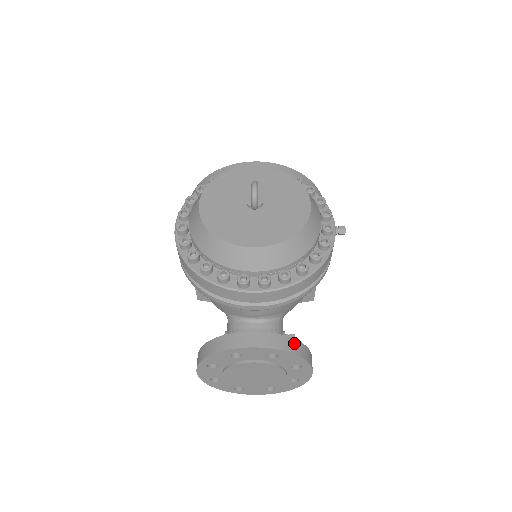
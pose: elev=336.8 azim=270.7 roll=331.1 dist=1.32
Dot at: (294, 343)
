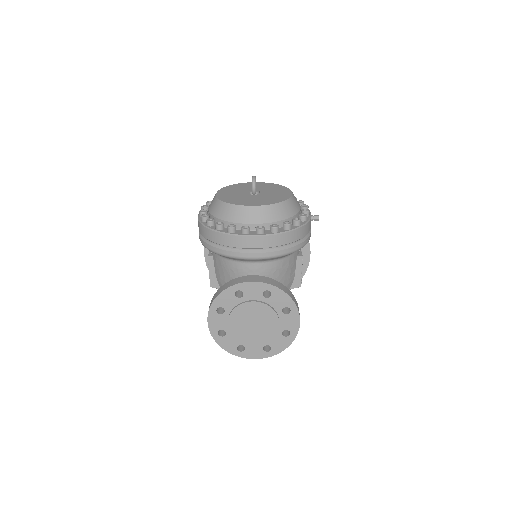
Dot at: (284, 287)
